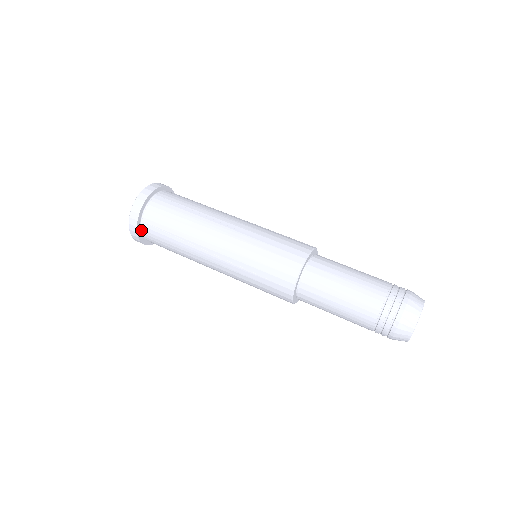
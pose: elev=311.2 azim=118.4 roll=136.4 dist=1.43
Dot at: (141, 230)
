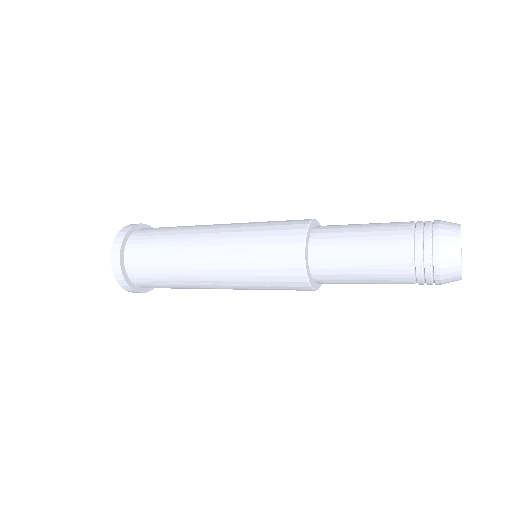
Dot at: (134, 233)
